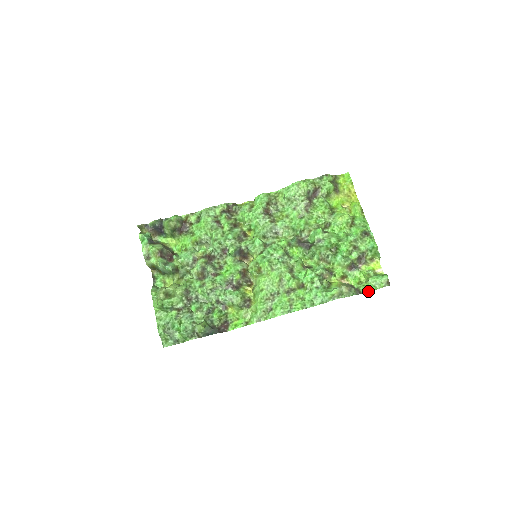
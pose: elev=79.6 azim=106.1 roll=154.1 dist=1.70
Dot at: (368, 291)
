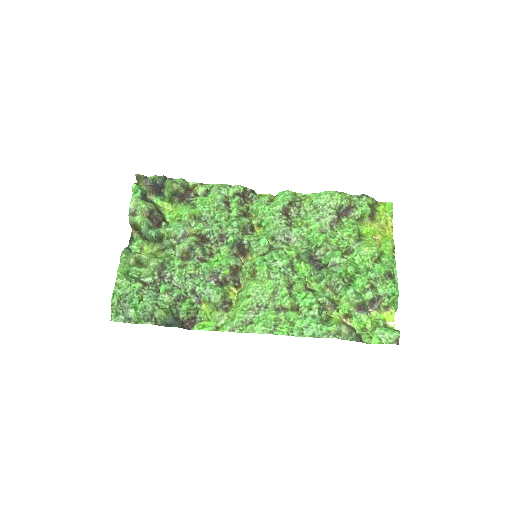
Dot at: (370, 342)
